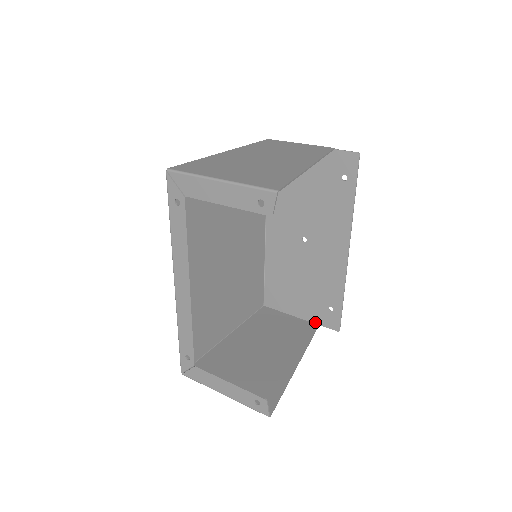
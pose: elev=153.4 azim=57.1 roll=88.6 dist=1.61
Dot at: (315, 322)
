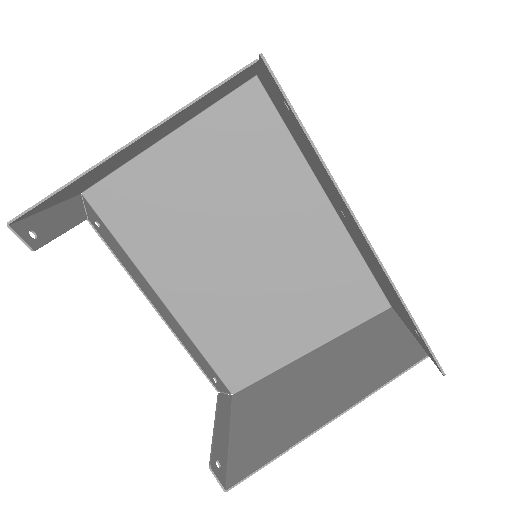
Dot at: (423, 348)
